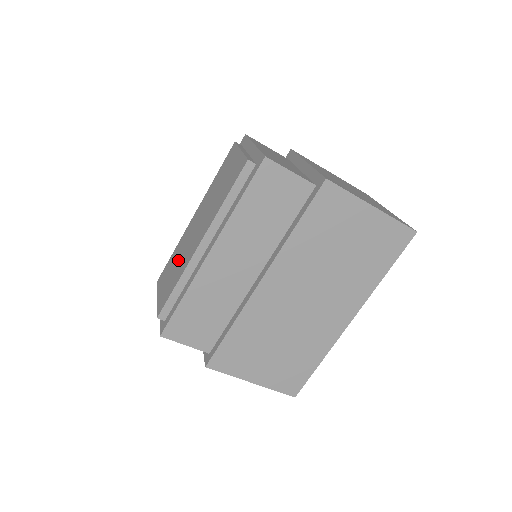
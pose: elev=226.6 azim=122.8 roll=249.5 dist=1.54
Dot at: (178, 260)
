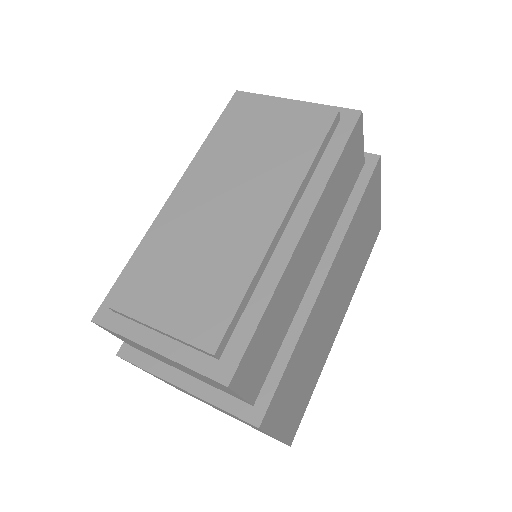
Dot at: (199, 255)
